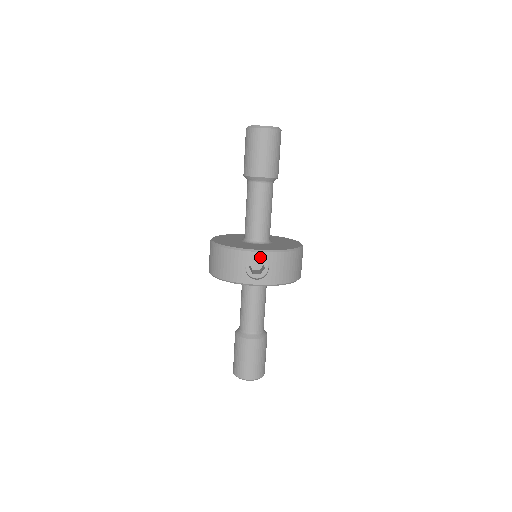
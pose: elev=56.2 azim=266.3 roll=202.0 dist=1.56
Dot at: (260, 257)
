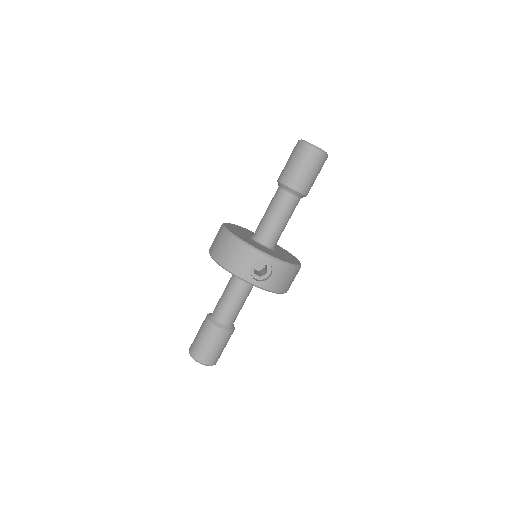
Dot at: (268, 262)
